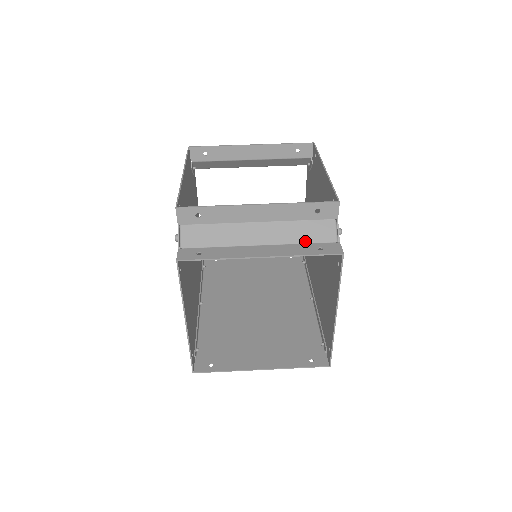
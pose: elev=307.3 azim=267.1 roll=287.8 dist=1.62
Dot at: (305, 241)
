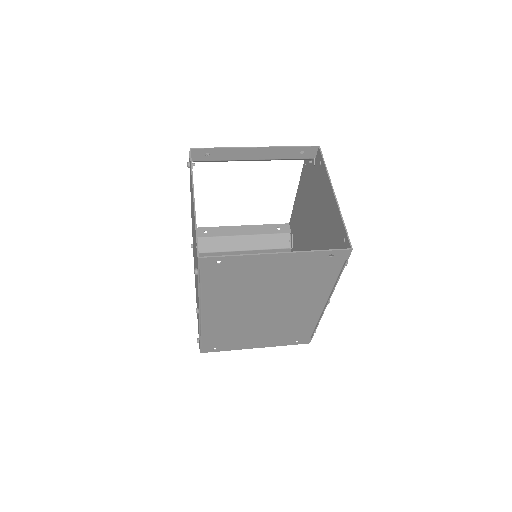
Dot at: (289, 158)
